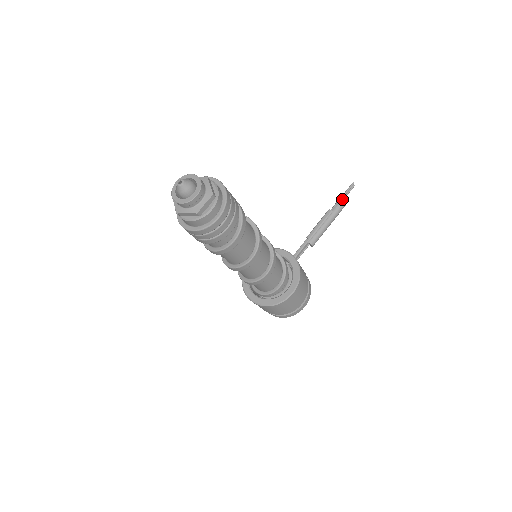
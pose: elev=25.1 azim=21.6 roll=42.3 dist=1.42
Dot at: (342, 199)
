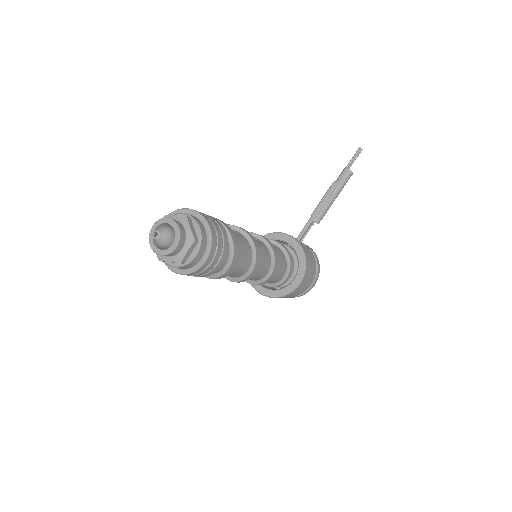
Dot at: (348, 167)
